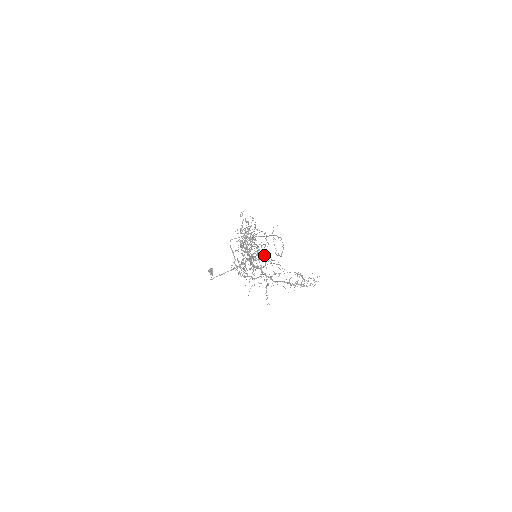
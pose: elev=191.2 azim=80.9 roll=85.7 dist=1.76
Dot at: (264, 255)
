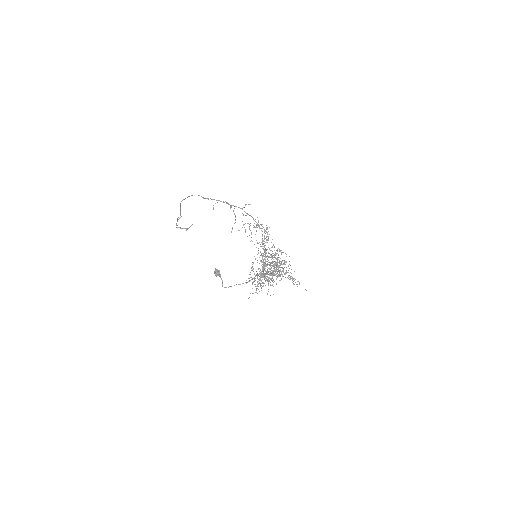
Dot at: occluded
